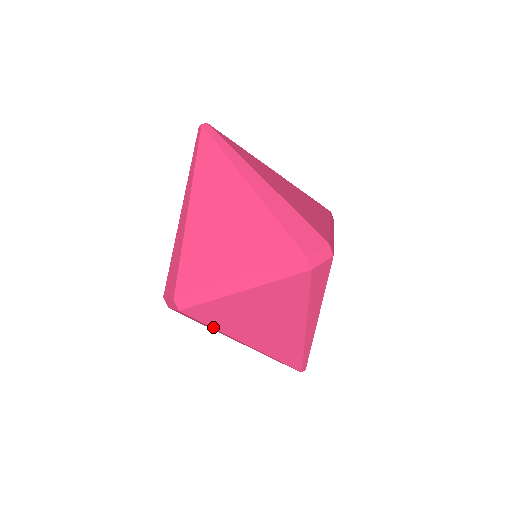
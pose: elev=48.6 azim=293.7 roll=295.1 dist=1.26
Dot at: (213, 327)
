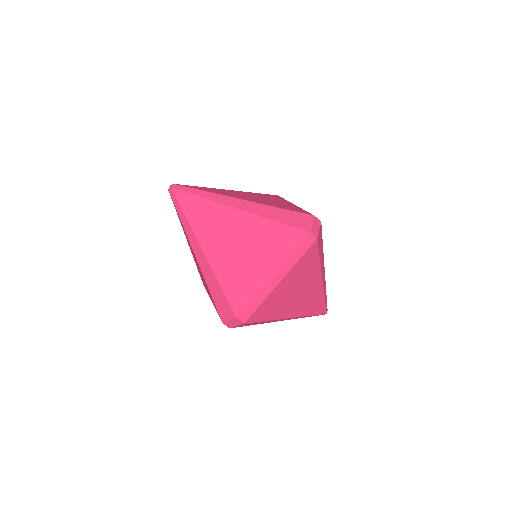
Dot at: (267, 320)
